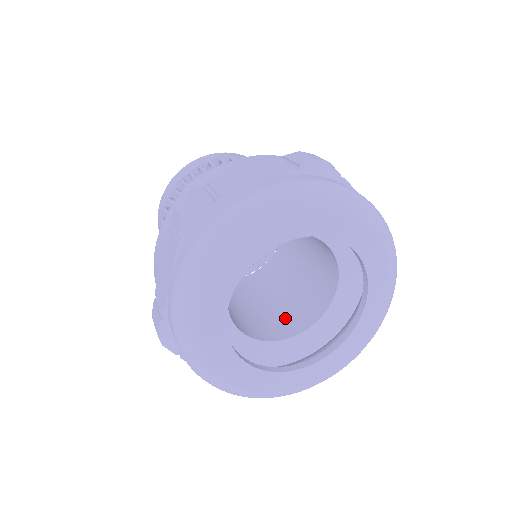
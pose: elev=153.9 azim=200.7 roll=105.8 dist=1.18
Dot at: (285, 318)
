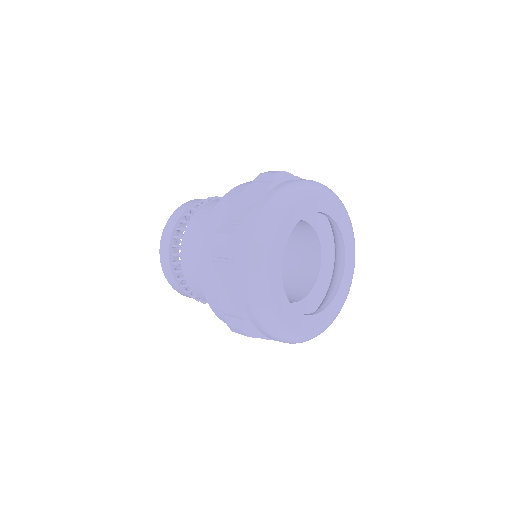
Dot at: occluded
